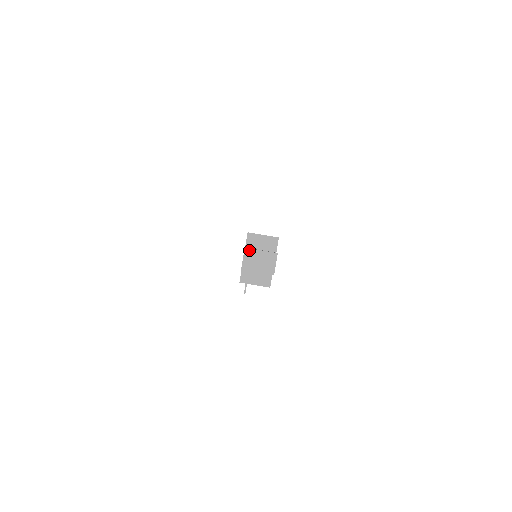
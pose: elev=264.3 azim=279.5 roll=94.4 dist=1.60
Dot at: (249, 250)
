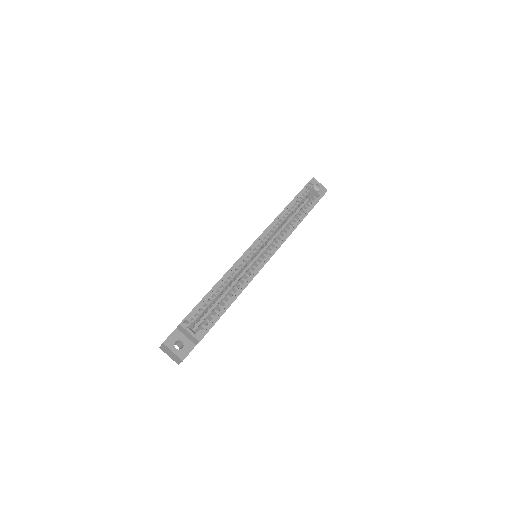
Dot at: (165, 346)
